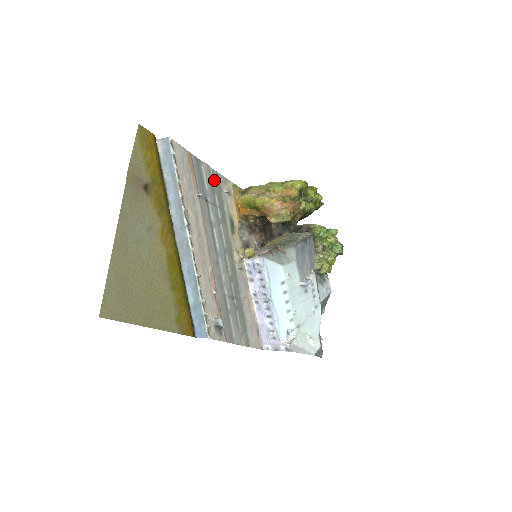
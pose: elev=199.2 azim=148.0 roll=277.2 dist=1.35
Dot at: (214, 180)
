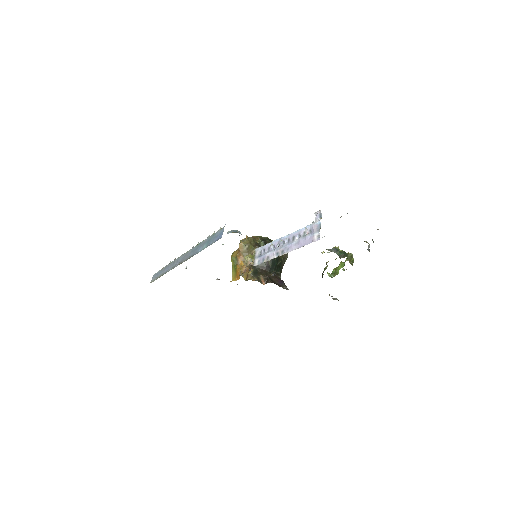
Dot at: occluded
